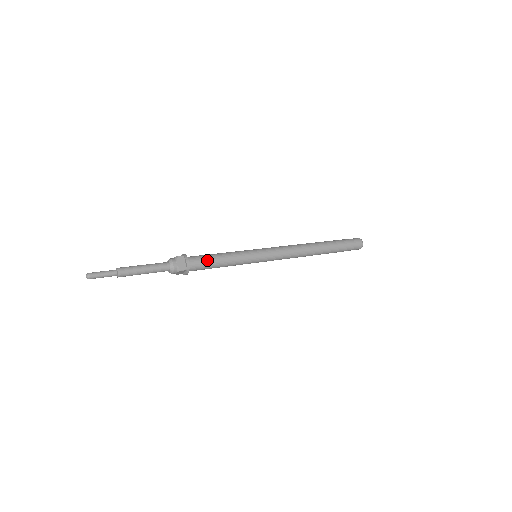
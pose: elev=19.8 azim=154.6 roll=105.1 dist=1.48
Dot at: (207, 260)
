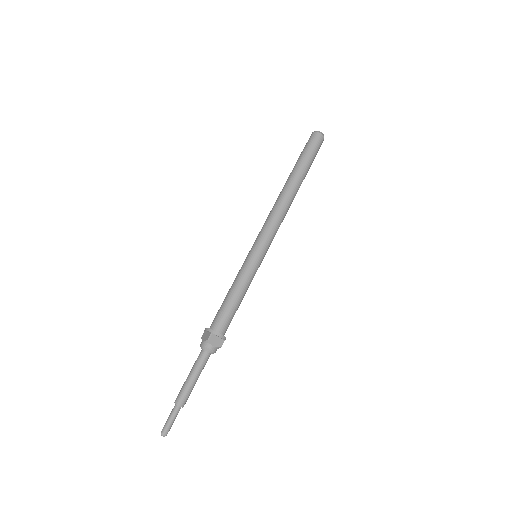
Dot at: (230, 313)
